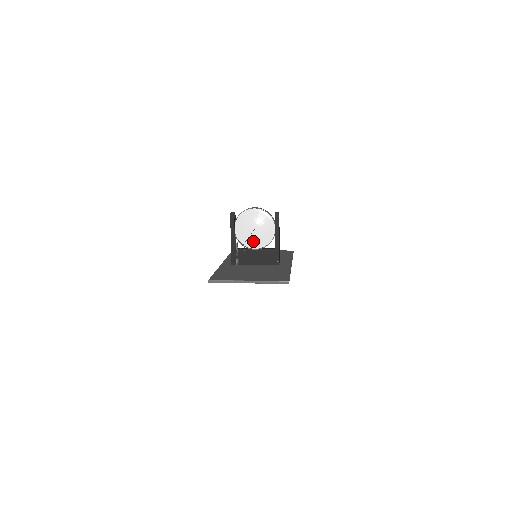
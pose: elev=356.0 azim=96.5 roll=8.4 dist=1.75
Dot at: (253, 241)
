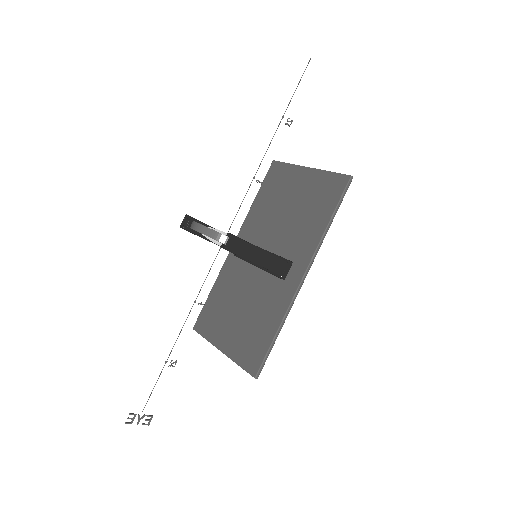
Dot at: occluded
